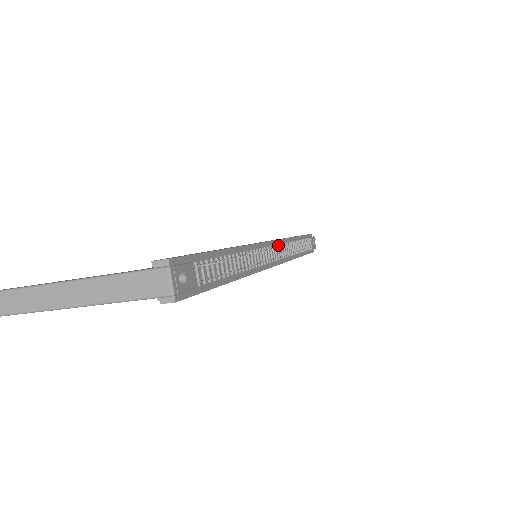
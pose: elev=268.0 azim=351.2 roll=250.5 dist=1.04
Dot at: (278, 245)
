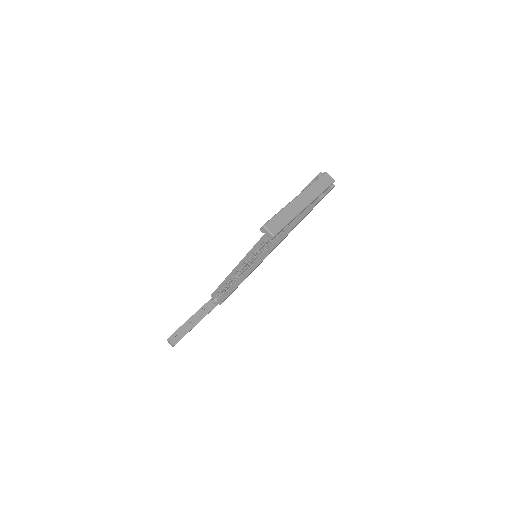
Dot at: occluded
